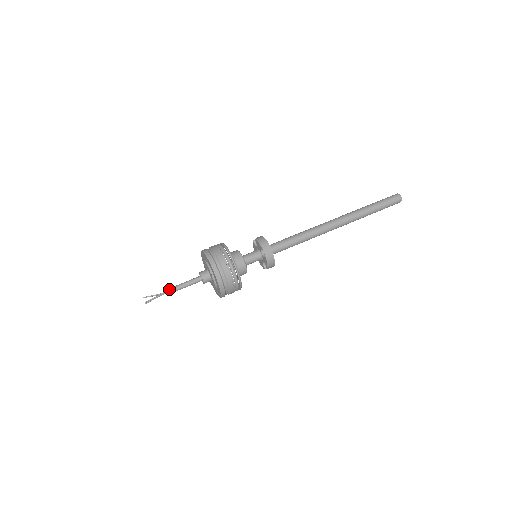
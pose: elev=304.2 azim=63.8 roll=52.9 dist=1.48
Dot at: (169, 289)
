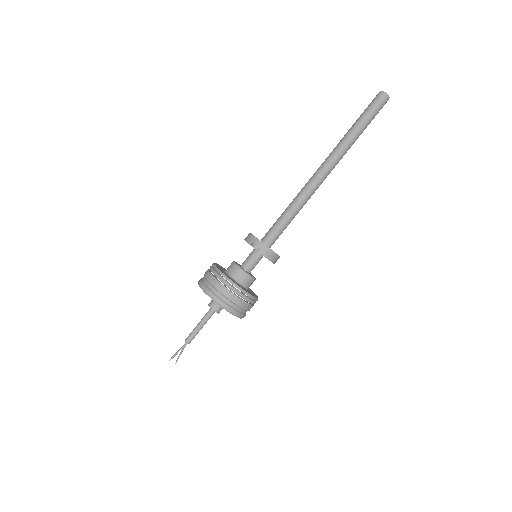
Dot at: (191, 340)
